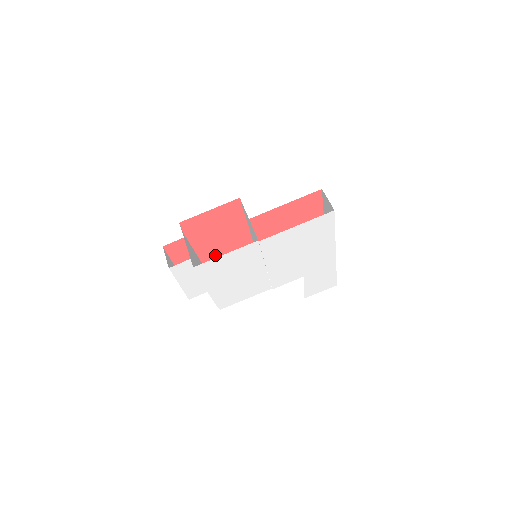
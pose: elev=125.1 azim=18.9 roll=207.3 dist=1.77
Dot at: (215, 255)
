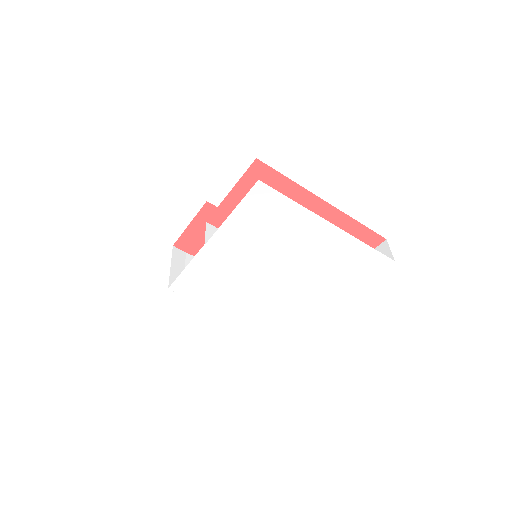
Dot at: occluded
